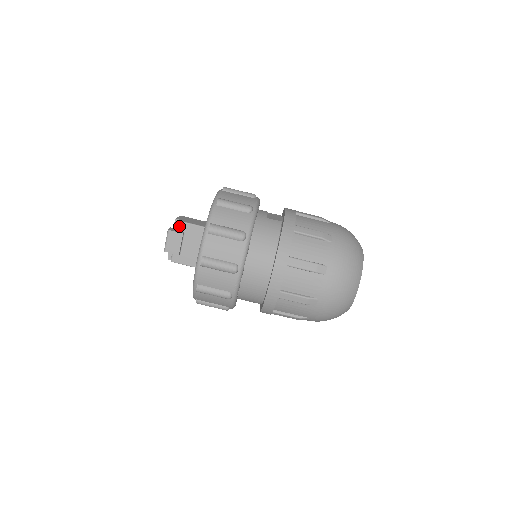
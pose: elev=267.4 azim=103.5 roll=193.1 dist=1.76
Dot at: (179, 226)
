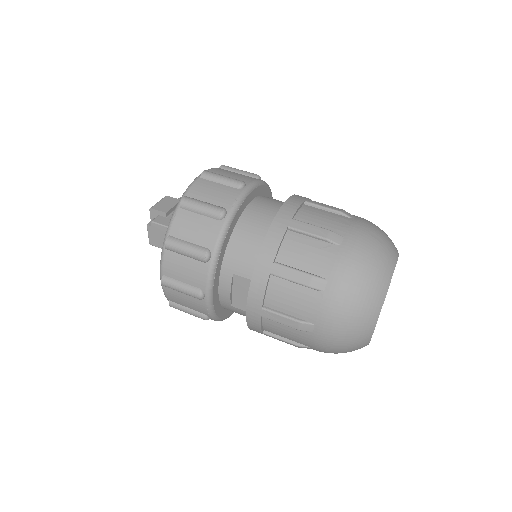
Dot at: occluded
